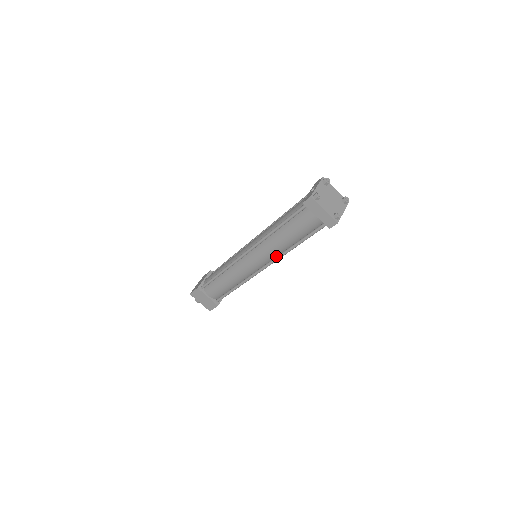
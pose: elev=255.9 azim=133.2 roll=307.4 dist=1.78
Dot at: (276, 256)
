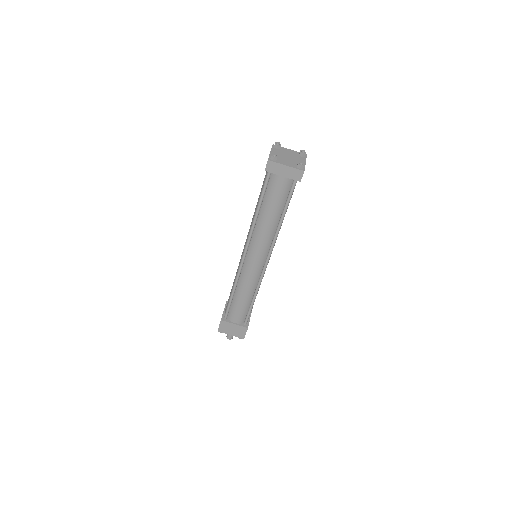
Dot at: (272, 242)
